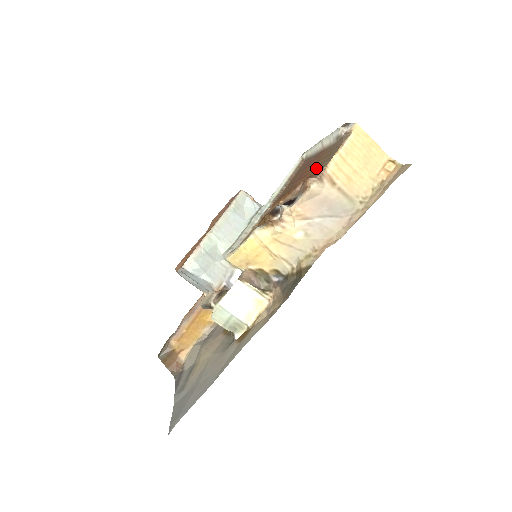
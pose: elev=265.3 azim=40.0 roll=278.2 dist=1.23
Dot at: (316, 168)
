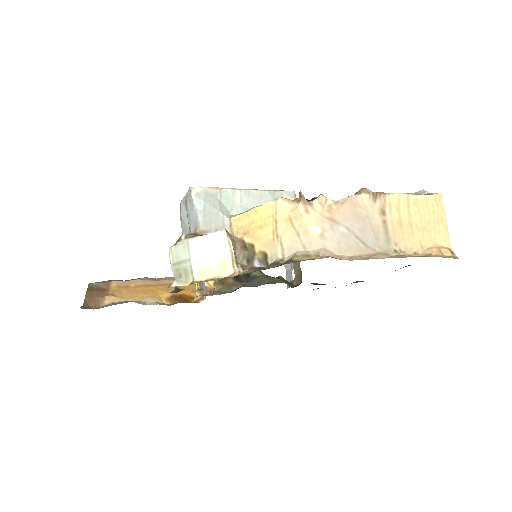
Dot at: occluded
